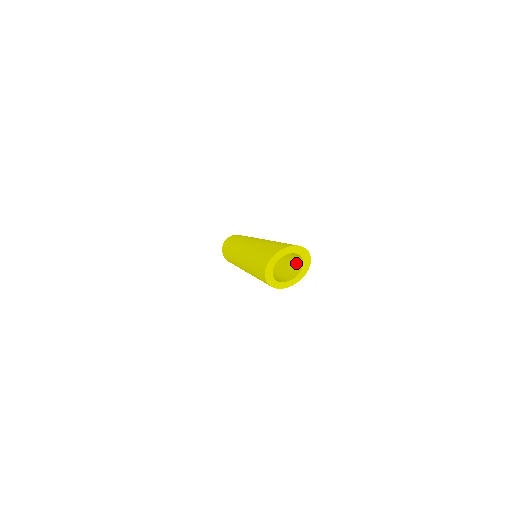
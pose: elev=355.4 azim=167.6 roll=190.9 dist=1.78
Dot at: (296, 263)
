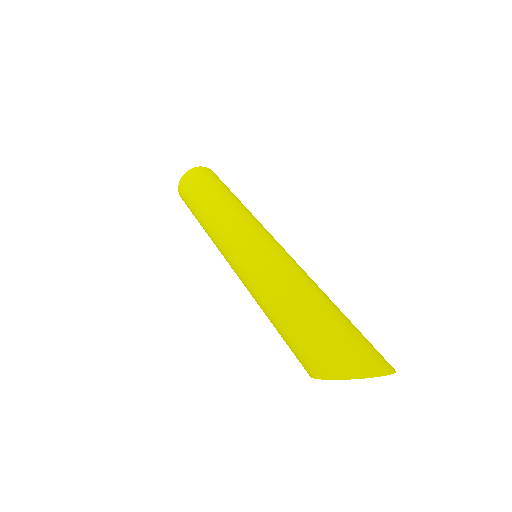
Dot at: occluded
